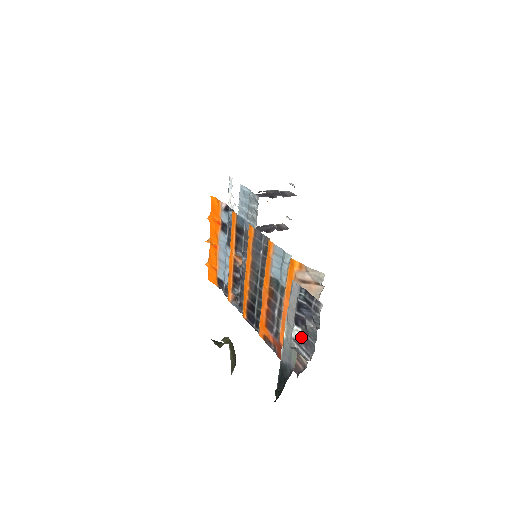
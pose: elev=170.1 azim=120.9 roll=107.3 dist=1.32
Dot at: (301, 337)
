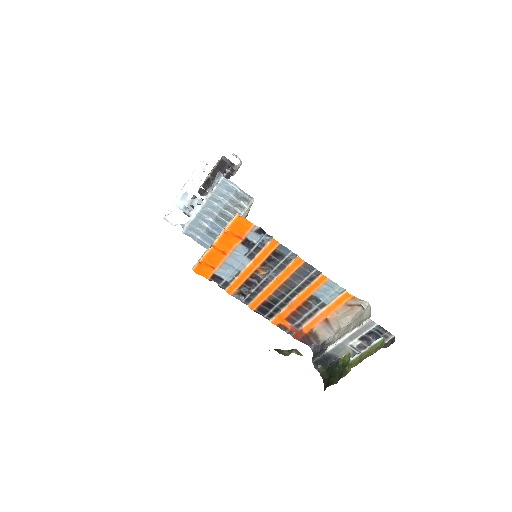
Dot at: (360, 345)
